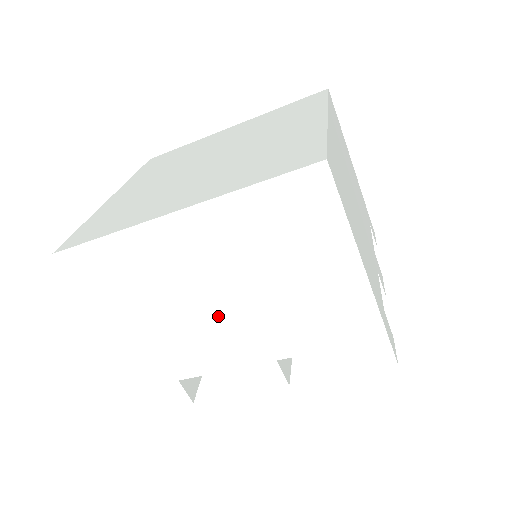
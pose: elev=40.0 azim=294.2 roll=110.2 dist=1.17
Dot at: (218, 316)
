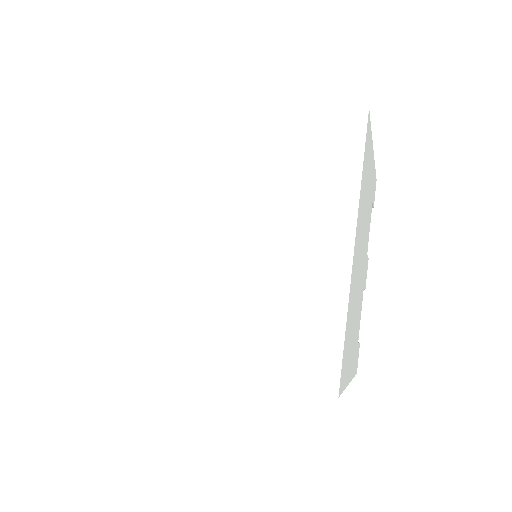
Dot at: occluded
